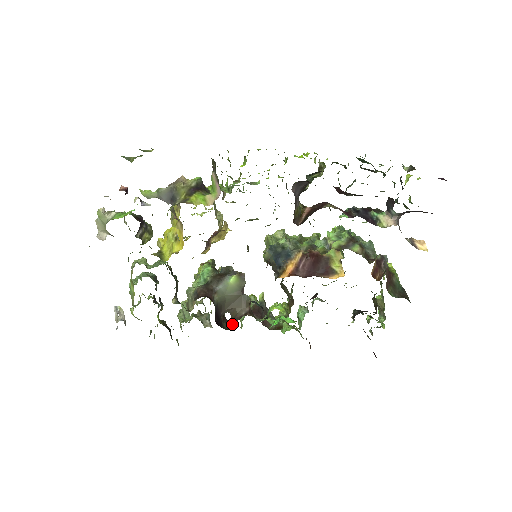
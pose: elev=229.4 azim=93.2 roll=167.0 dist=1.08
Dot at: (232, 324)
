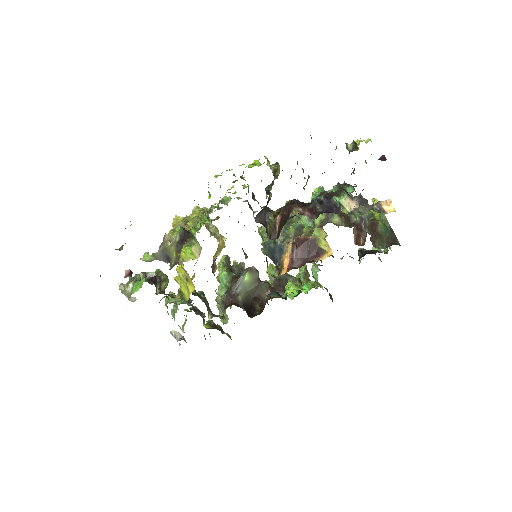
Dot at: (262, 307)
